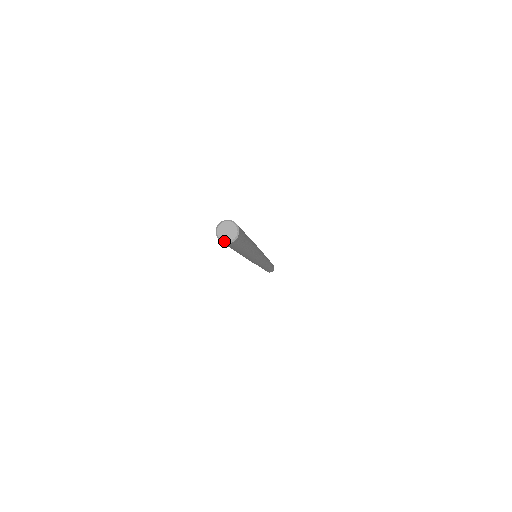
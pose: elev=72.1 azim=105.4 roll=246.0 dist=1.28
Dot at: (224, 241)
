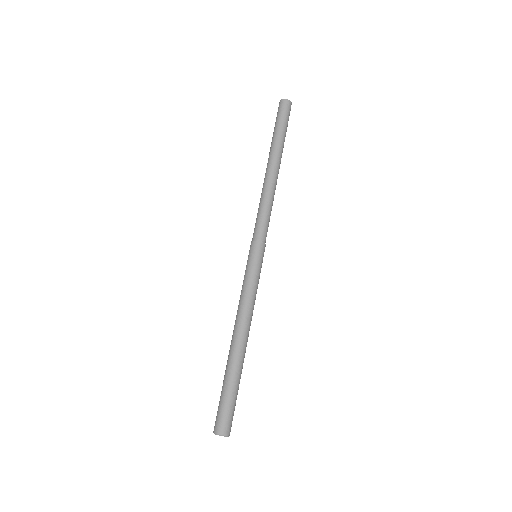
Dot at: (215, 433)
